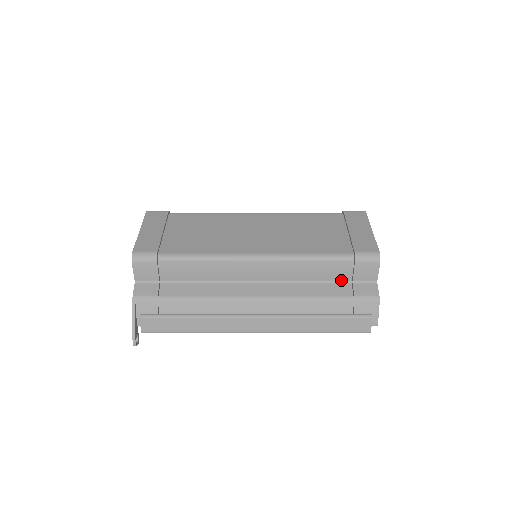
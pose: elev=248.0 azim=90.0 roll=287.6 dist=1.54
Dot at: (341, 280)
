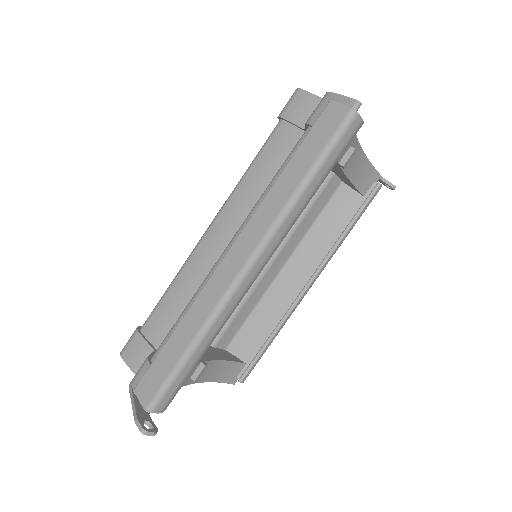
Dot at: occluded
